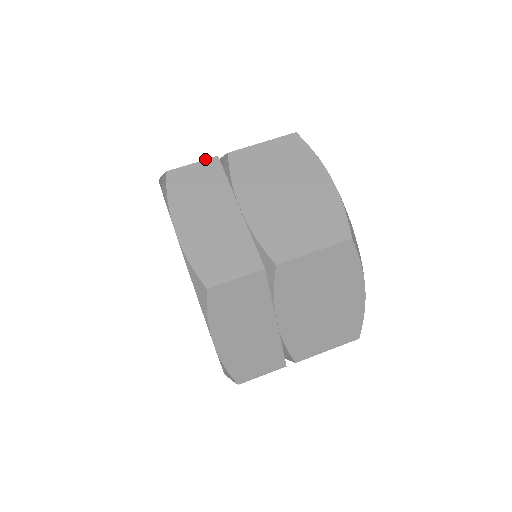
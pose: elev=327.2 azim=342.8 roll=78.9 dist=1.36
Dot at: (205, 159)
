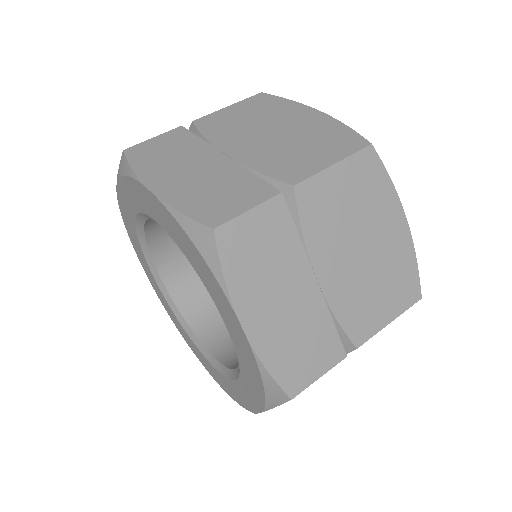
Dot at: occluded
